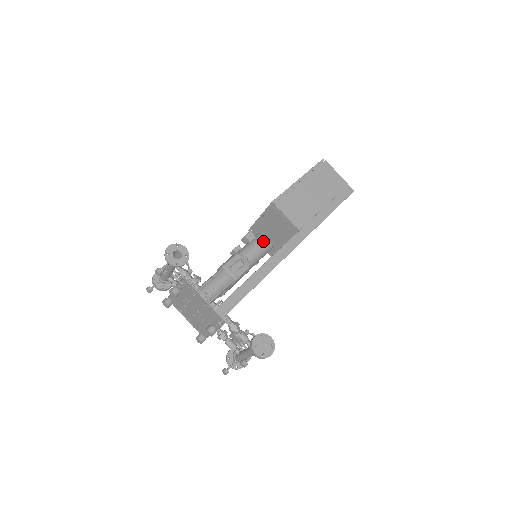
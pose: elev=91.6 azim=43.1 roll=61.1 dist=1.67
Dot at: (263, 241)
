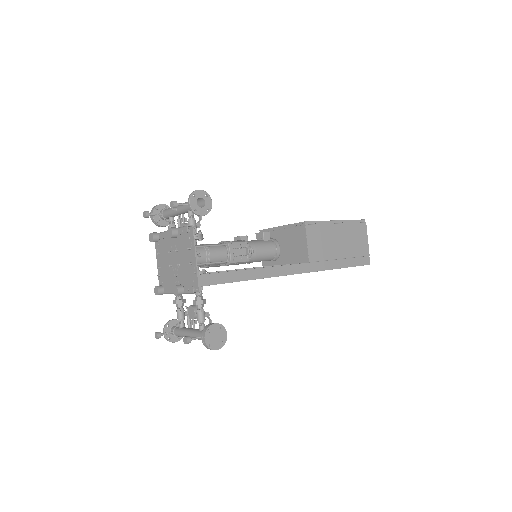
Dot at: (275, 248)
